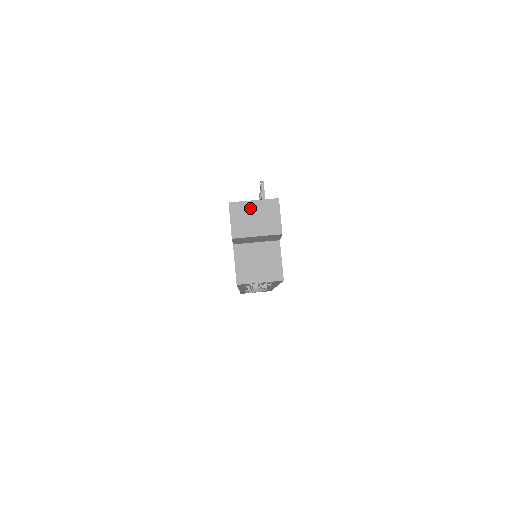
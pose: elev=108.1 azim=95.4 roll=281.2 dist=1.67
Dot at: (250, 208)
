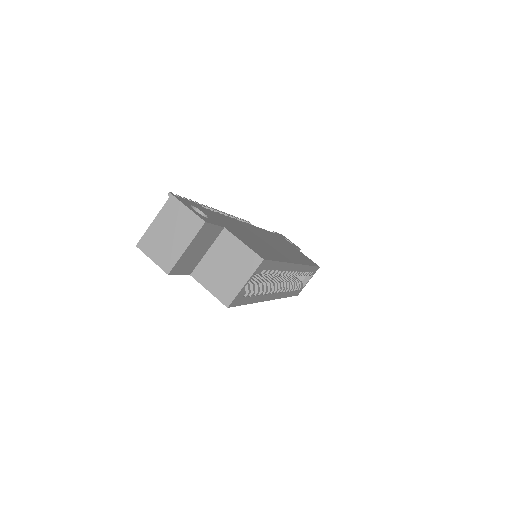
Dot at: (157, 231)
